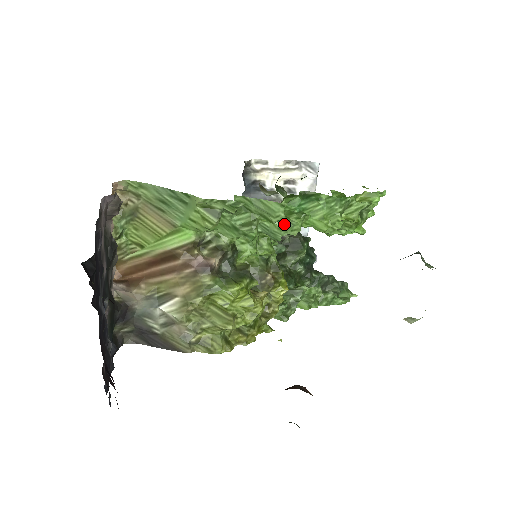
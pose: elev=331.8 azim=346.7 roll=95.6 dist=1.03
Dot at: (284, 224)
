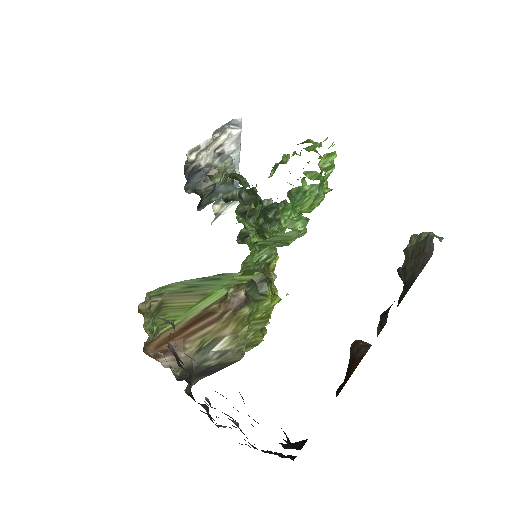
Dot at: occluded
